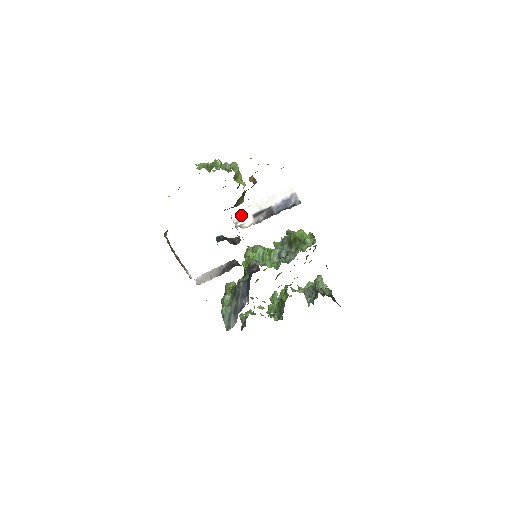
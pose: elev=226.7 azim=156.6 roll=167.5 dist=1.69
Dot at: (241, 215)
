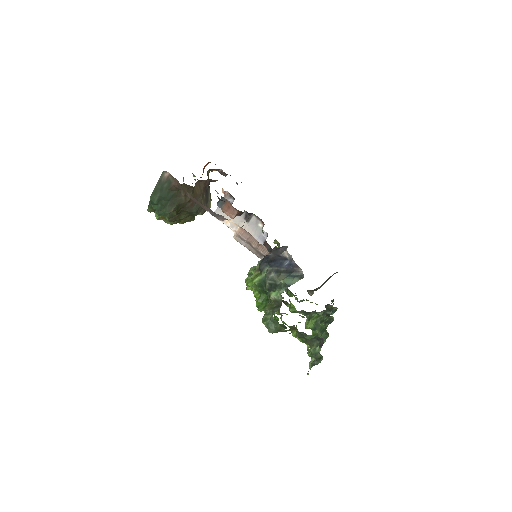
Dot at: occluded
